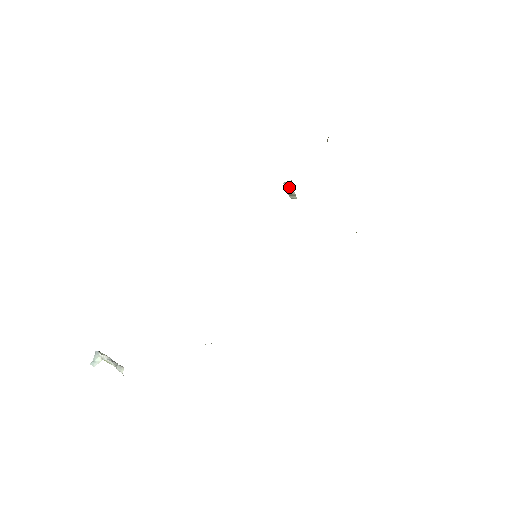
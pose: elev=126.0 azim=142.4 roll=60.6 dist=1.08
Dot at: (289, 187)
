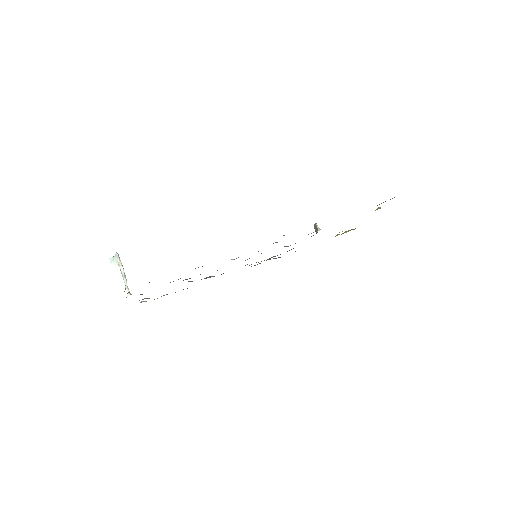
Dot at: (317, 228)
